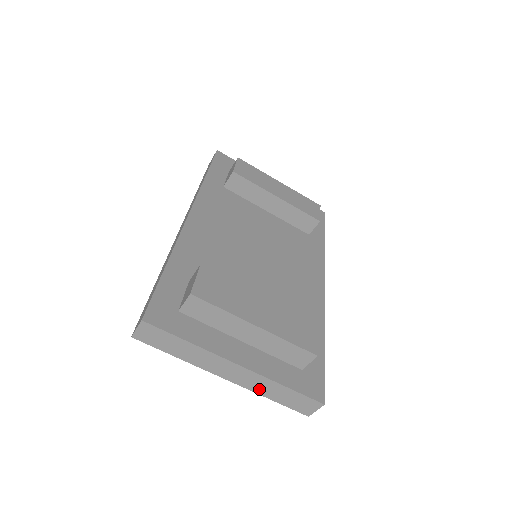
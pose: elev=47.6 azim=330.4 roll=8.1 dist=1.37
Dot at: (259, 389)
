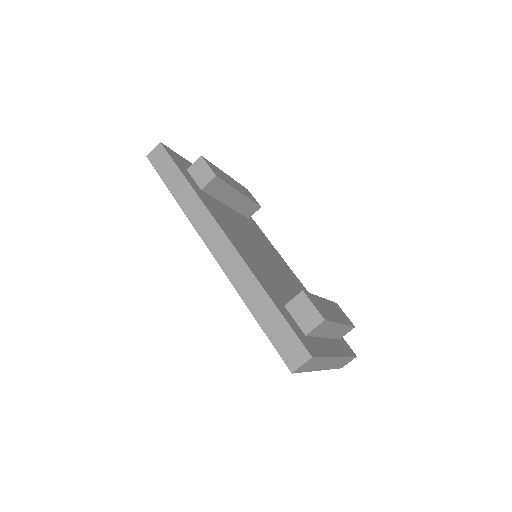
Dot at: (333, 366)
